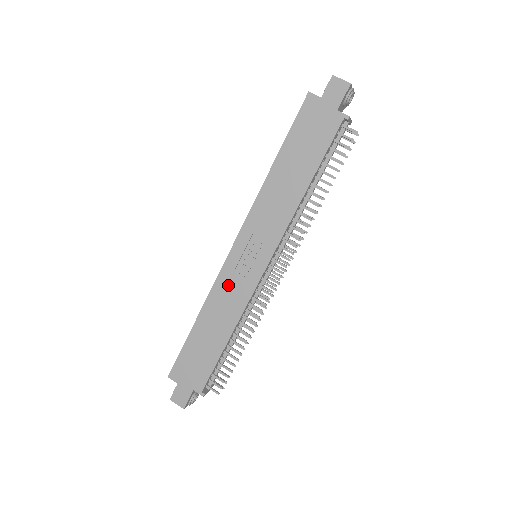
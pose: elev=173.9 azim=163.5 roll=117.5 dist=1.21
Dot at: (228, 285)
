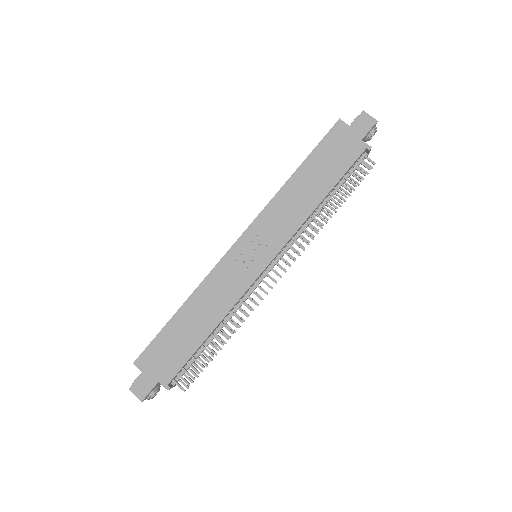
Dot at: (224, 277)
